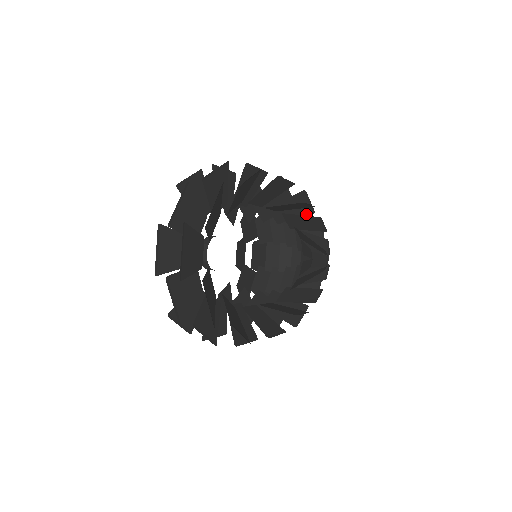
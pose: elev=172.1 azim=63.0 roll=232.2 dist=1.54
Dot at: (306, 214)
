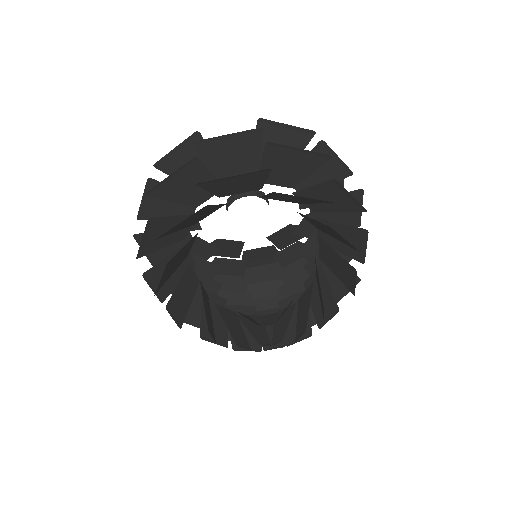
Dot at: occluded
